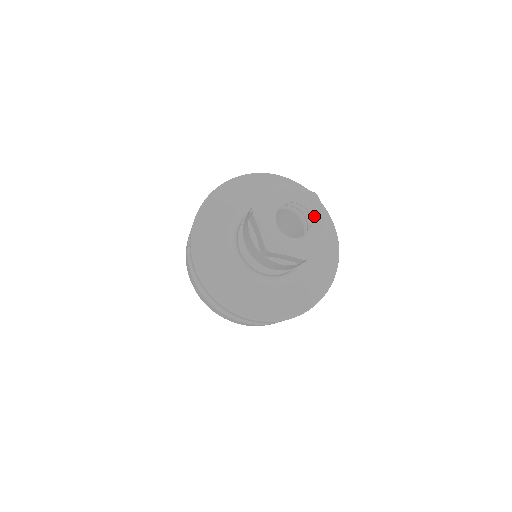
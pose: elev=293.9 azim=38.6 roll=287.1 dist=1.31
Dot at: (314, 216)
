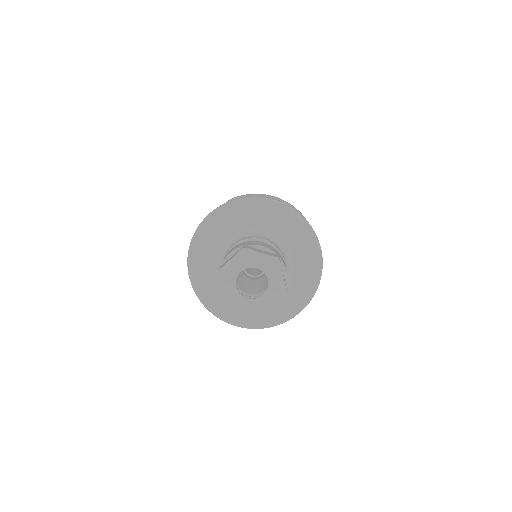
Dot at: (272, 281)
